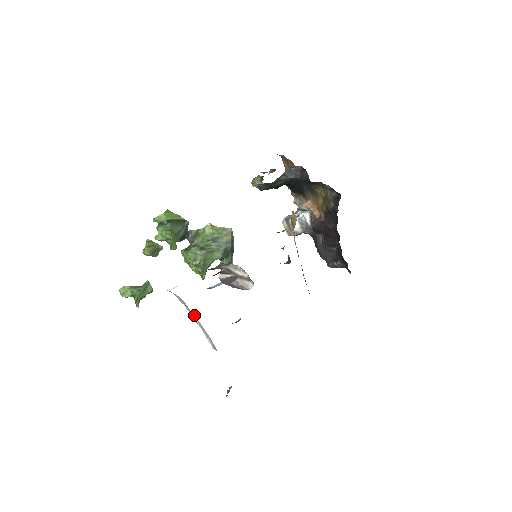
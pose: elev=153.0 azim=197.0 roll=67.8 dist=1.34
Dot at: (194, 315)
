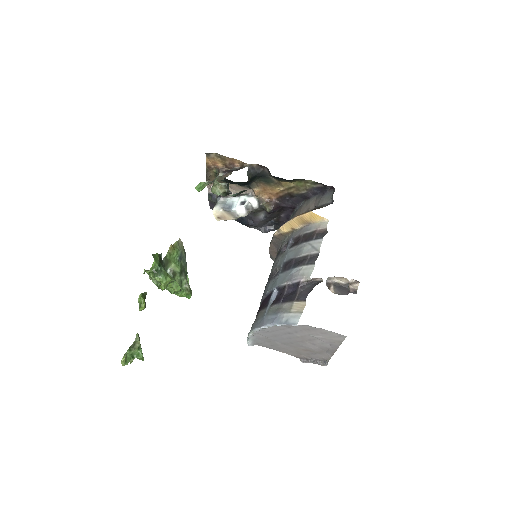
Dot at: (259, 331)
